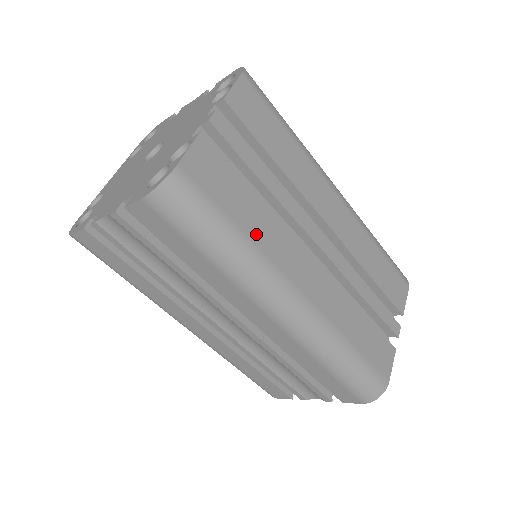
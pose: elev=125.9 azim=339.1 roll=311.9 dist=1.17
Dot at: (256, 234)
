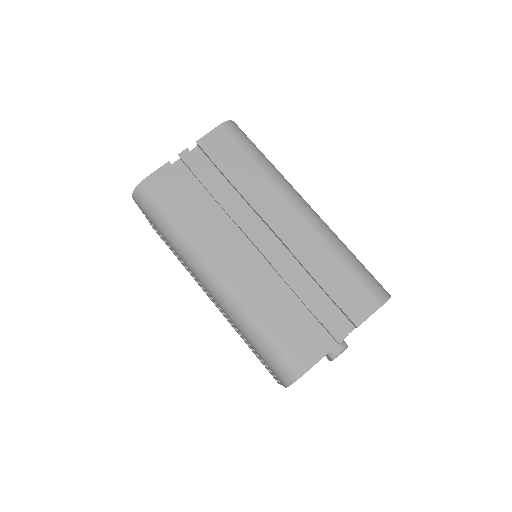
Dot at: (190, 224)
